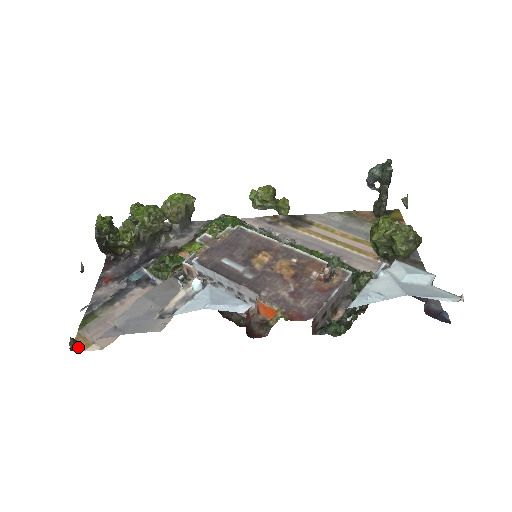
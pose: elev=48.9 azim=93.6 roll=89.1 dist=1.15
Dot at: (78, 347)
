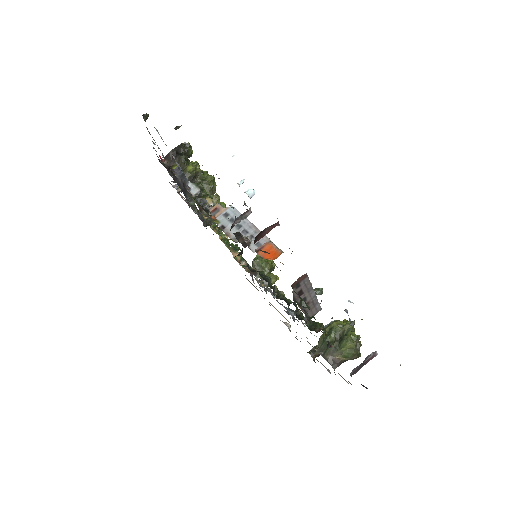
Dot at: occluded
